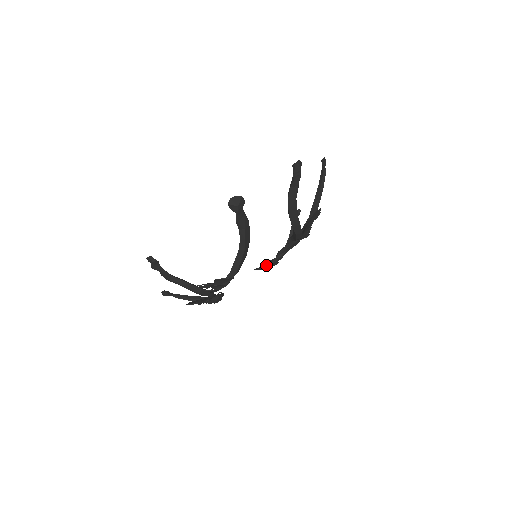
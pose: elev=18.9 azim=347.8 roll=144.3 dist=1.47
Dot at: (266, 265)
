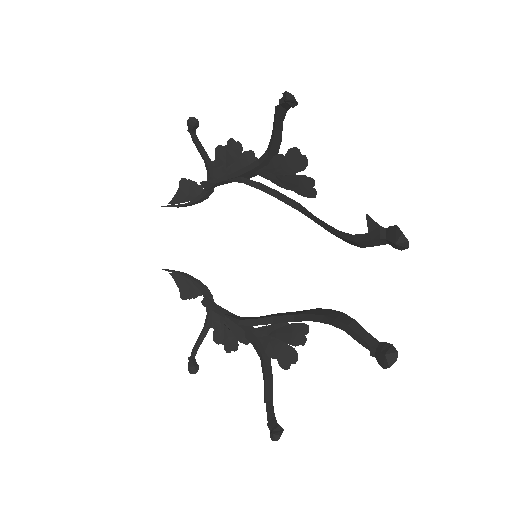
Dot at: (194, 203)
